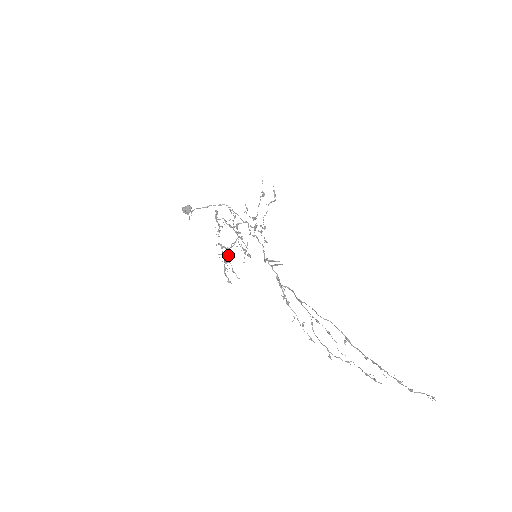
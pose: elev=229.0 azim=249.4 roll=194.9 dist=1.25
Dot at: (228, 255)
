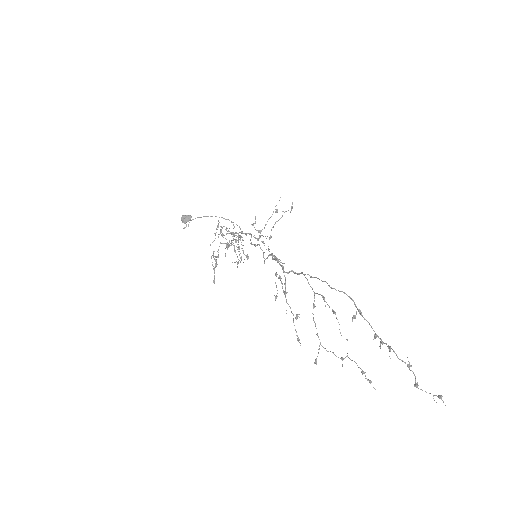
Dot at: (230, 243)
